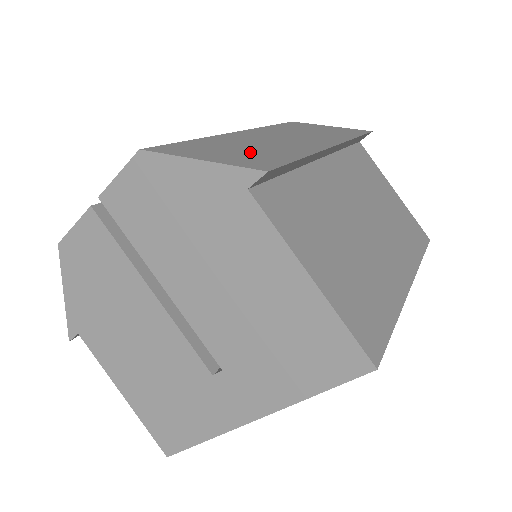
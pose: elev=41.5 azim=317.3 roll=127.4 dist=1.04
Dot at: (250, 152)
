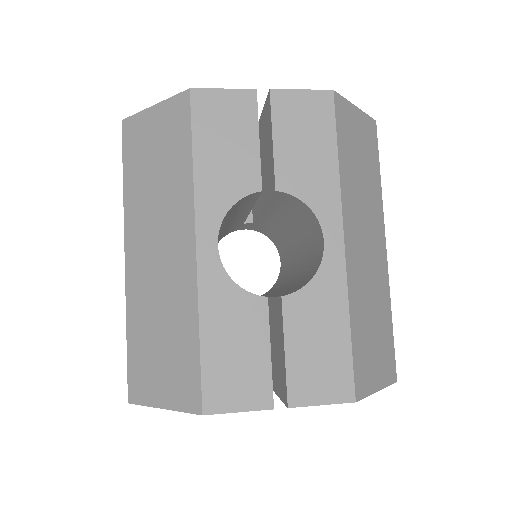
Dot at: (379, 337)
